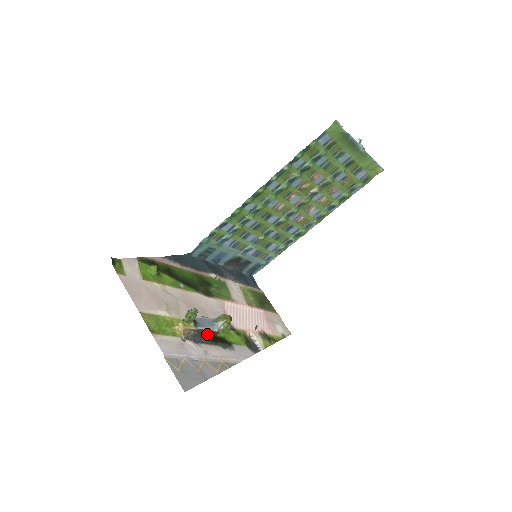
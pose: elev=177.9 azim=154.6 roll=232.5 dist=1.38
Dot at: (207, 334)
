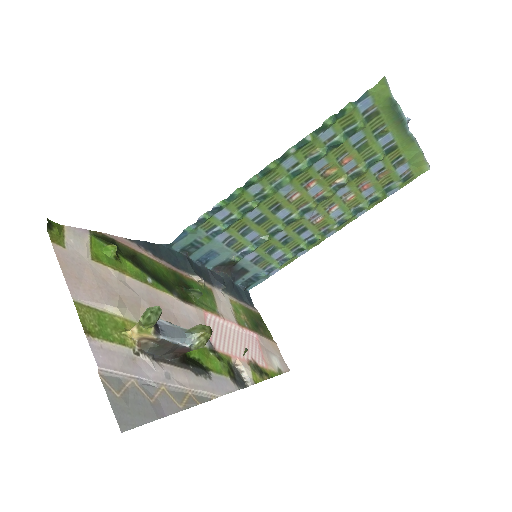
Dot at: (173, 349)
